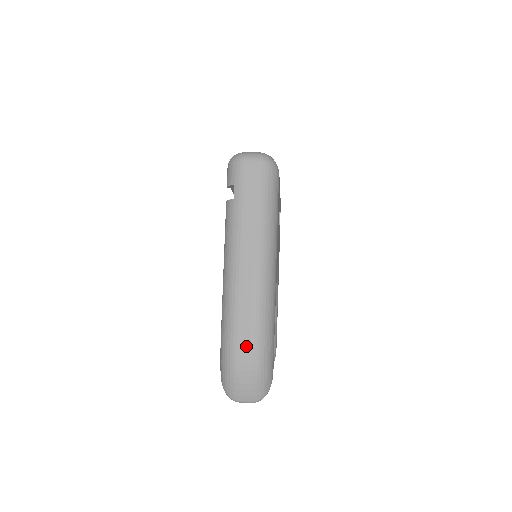
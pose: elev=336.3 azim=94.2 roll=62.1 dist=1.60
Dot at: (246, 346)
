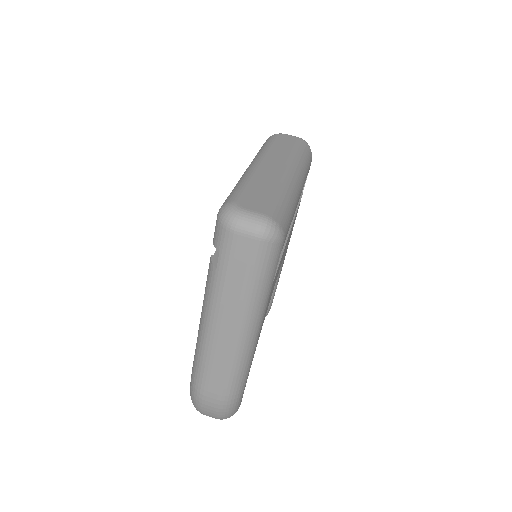
Dot at: (212, 398)
